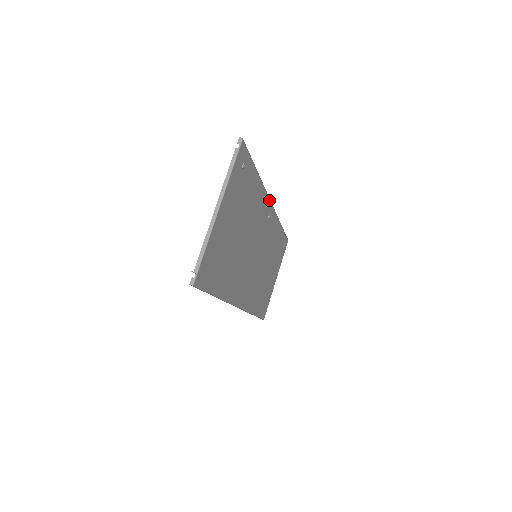
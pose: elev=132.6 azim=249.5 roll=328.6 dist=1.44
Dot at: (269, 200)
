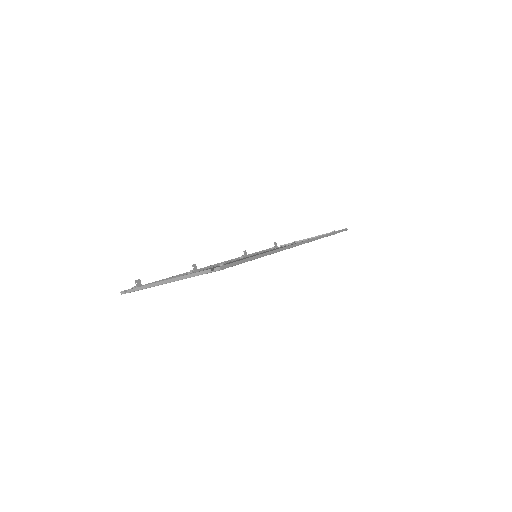
Dot at: occluded
